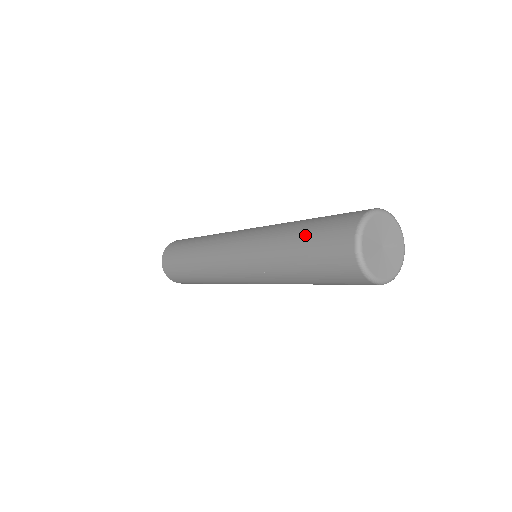
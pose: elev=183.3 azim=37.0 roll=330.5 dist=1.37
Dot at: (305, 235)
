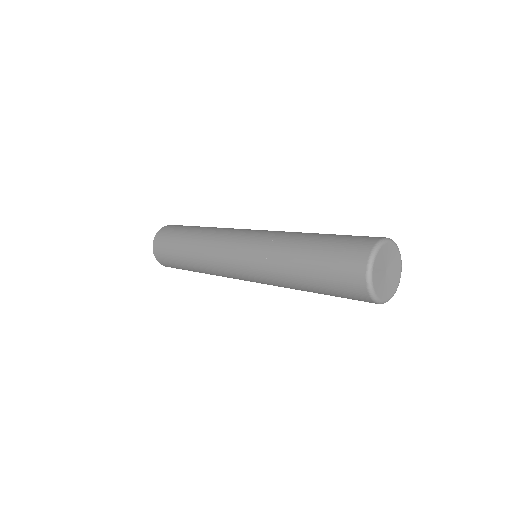
Dot at: (314, 271)
